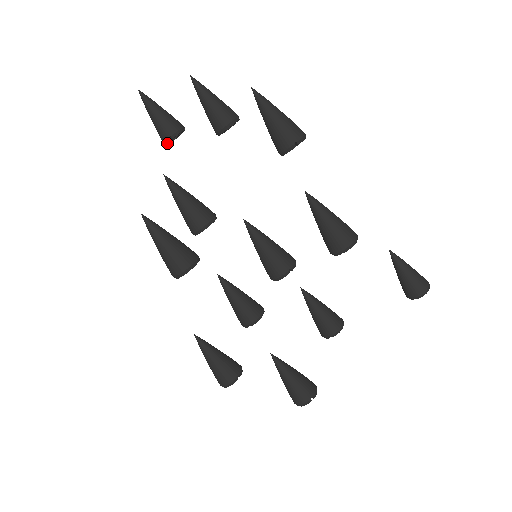
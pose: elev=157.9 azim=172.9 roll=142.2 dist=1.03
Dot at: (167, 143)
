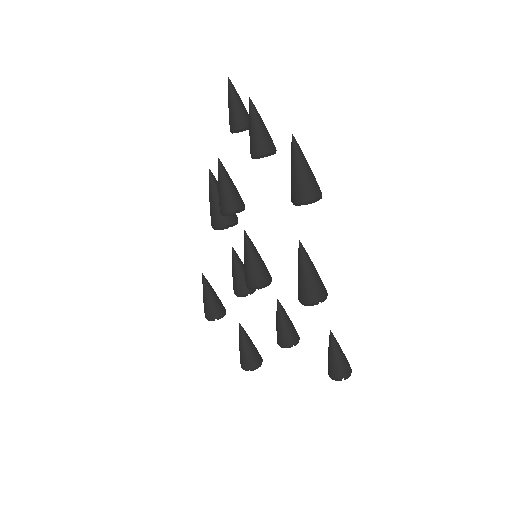
Dot at: (232, 133)
